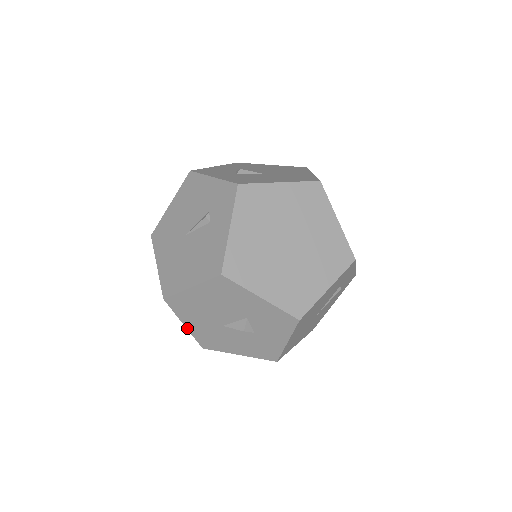
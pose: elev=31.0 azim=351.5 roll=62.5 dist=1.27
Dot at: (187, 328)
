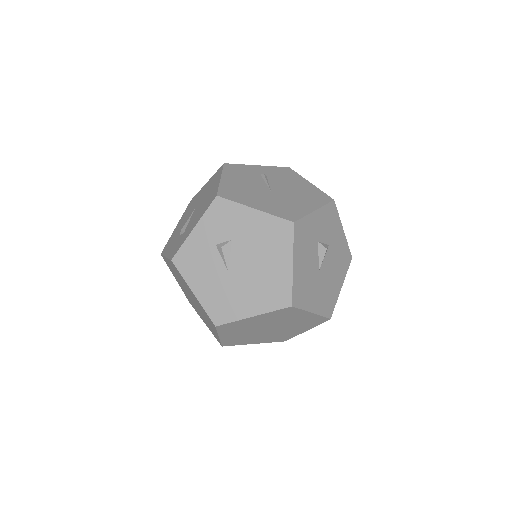
Dot at: occluded
